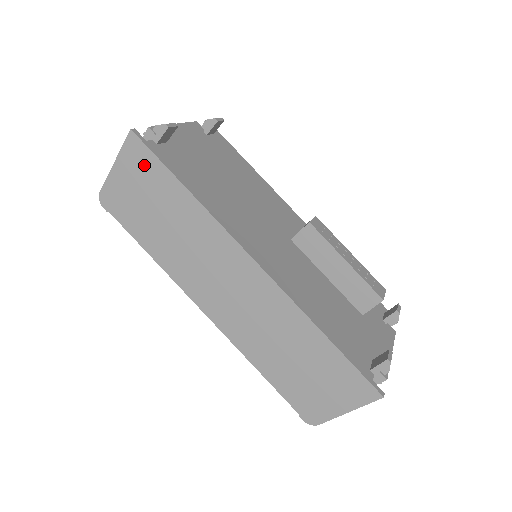
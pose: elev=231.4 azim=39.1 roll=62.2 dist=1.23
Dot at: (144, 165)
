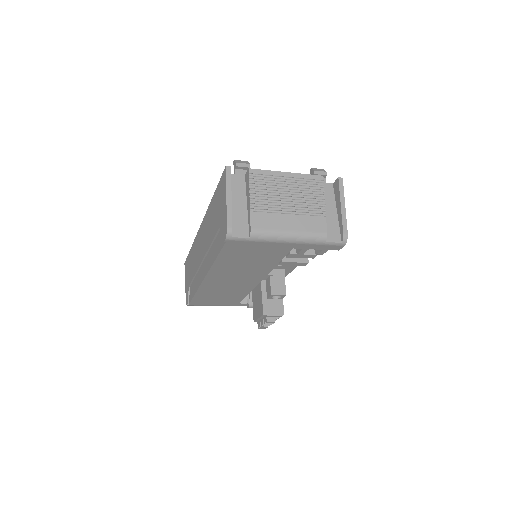
Dot at: (187, 266)
